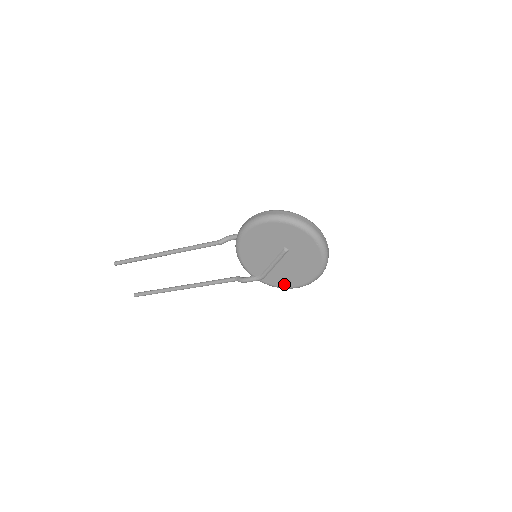
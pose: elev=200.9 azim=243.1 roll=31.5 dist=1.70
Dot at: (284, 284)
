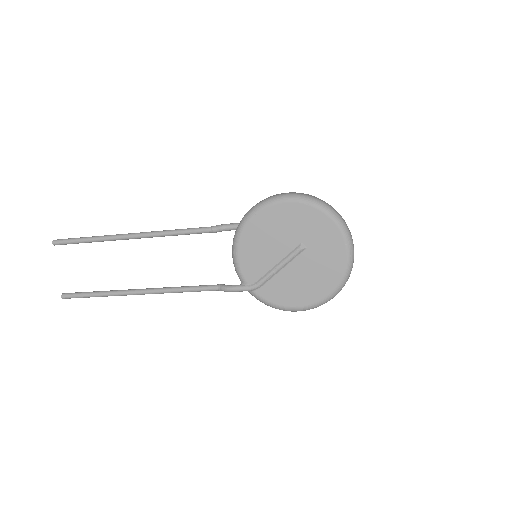
Dot at: (284, 301)
